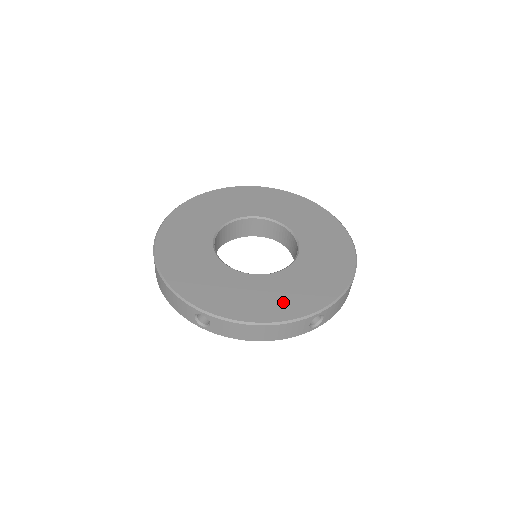
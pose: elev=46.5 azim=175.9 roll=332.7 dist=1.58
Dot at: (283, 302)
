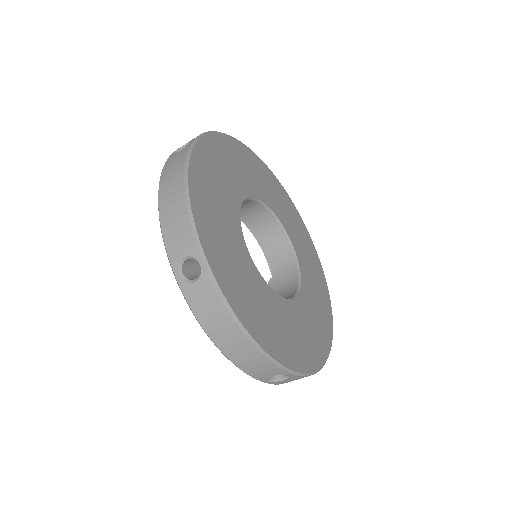
Dot at: (319, 331)
